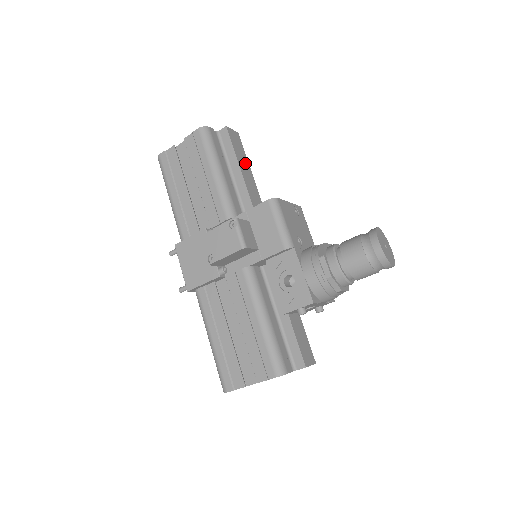
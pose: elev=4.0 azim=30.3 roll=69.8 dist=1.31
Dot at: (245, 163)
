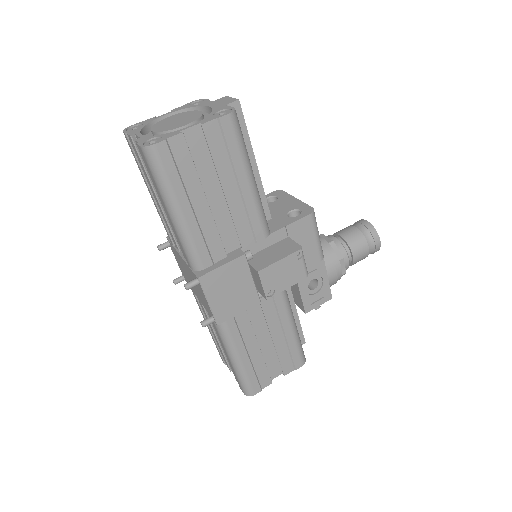
Dot at: occluded
